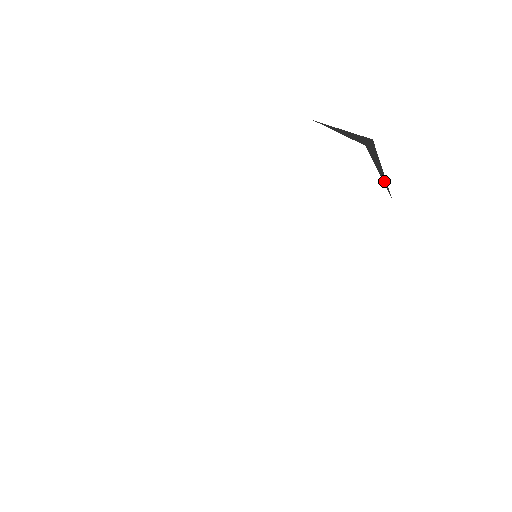
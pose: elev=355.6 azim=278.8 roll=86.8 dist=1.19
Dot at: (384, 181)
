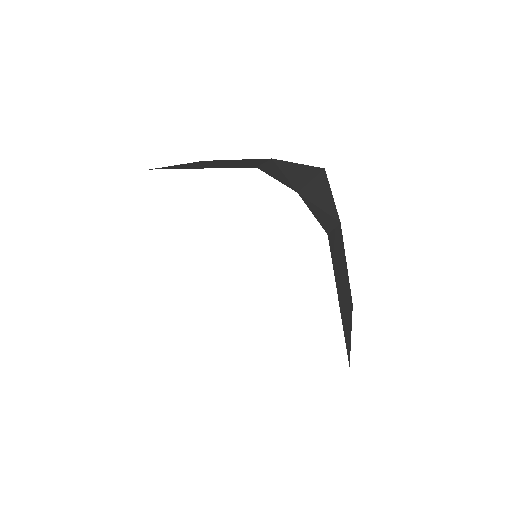
Dot at: (329, 210)
